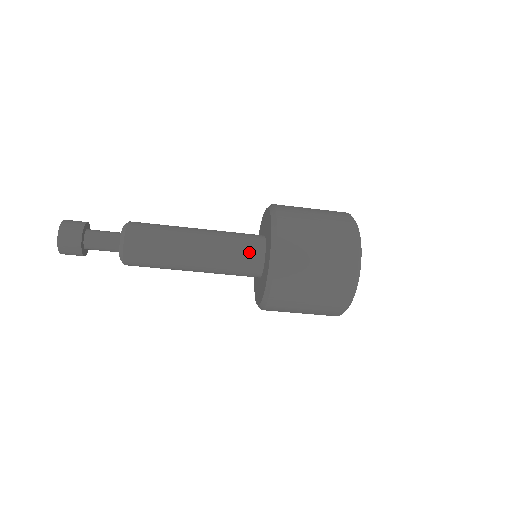
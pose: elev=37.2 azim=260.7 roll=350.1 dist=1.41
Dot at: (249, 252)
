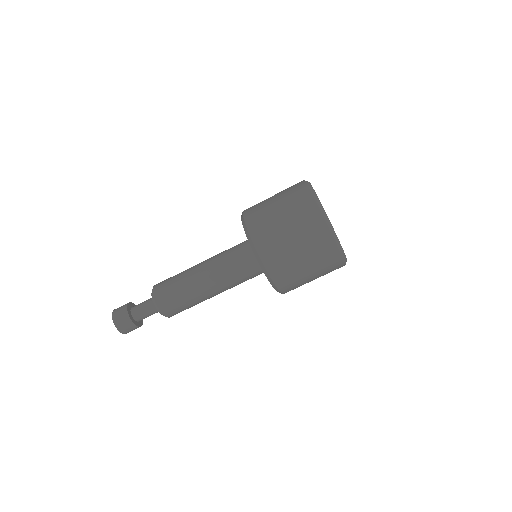
Dot at: (240, 245)
